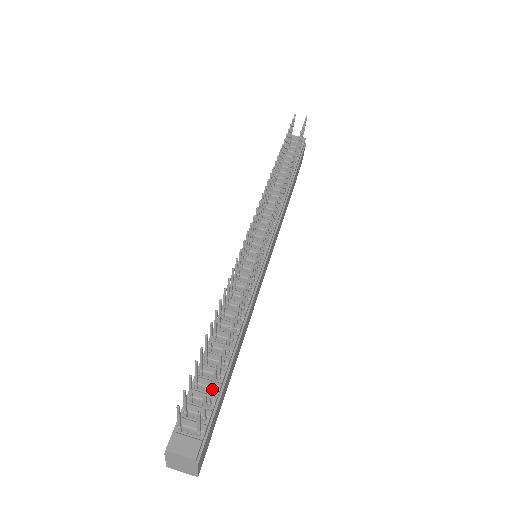
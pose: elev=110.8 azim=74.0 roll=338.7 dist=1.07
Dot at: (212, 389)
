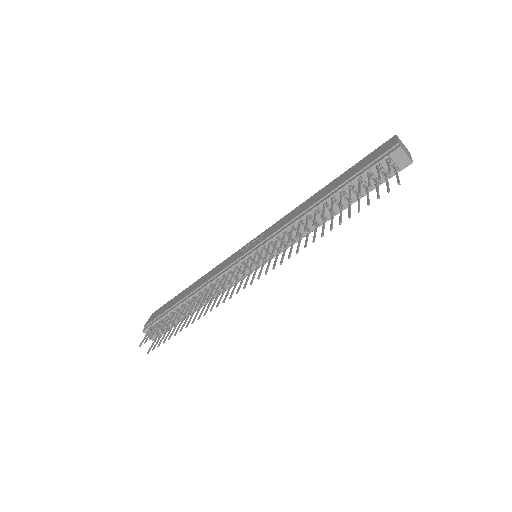
Dot at: (171, 327)
